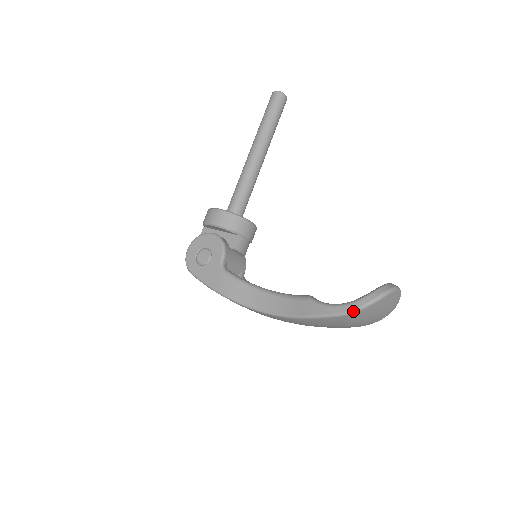
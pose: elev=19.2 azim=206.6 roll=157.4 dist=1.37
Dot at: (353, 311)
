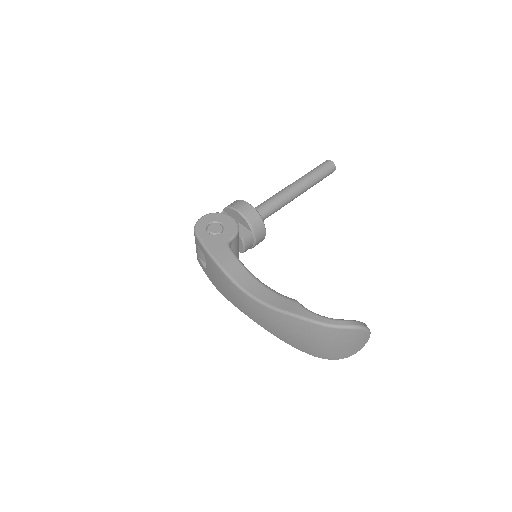
Dot at: (333, 325)
